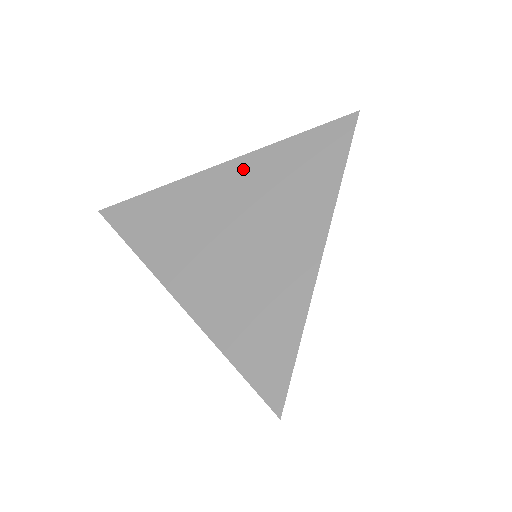
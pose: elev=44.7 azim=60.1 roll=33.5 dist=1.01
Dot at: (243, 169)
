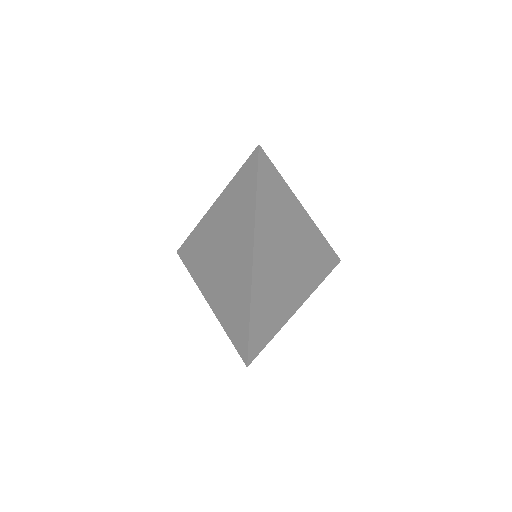
Dot at: (219, 207)
